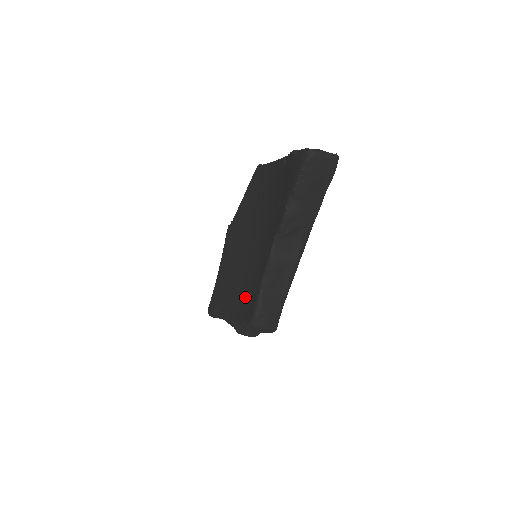
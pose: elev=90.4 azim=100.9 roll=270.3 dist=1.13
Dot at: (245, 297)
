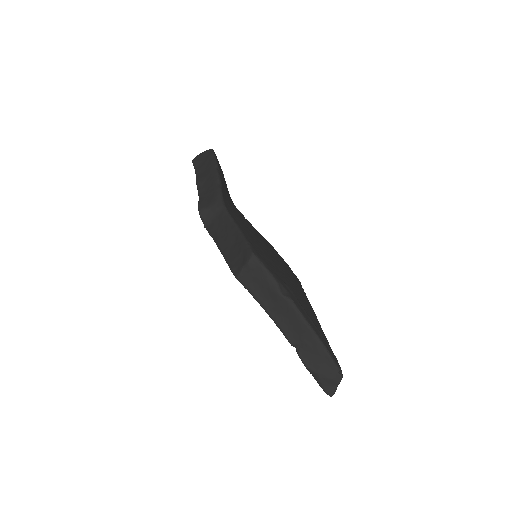
Dot at: occluded
